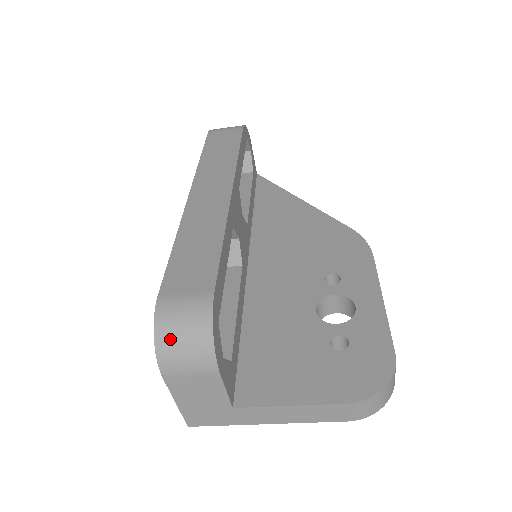
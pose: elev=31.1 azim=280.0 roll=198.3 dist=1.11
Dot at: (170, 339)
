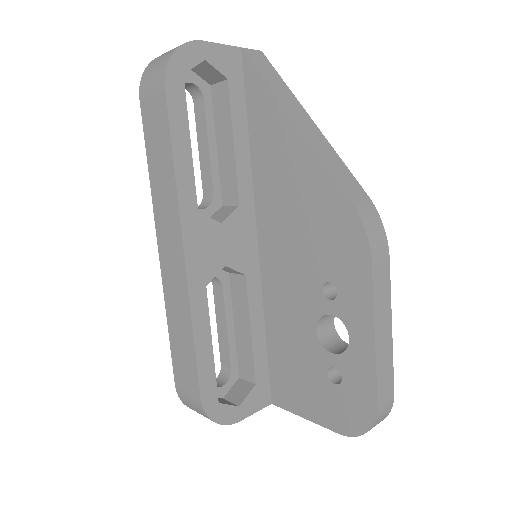
Dot at: occluded
